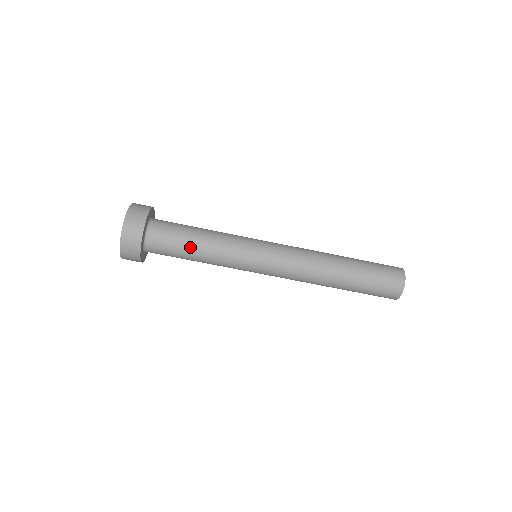
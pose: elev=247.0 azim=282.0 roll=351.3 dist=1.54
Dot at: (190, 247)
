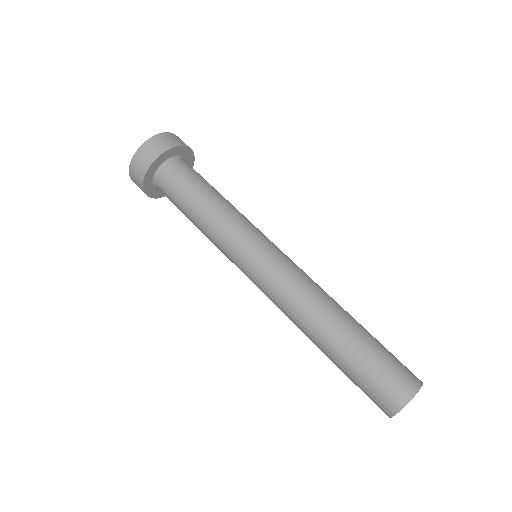
Dot at: (206, 190)
